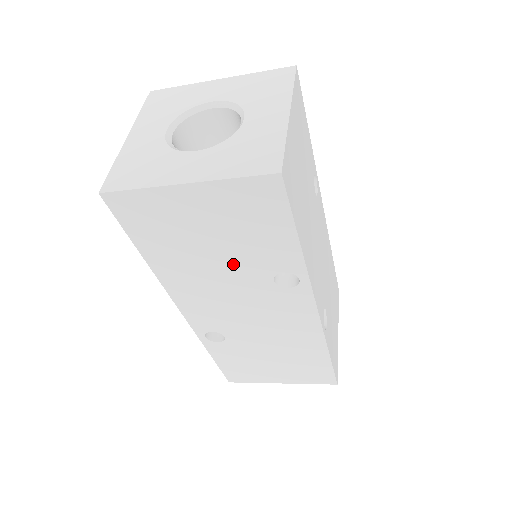
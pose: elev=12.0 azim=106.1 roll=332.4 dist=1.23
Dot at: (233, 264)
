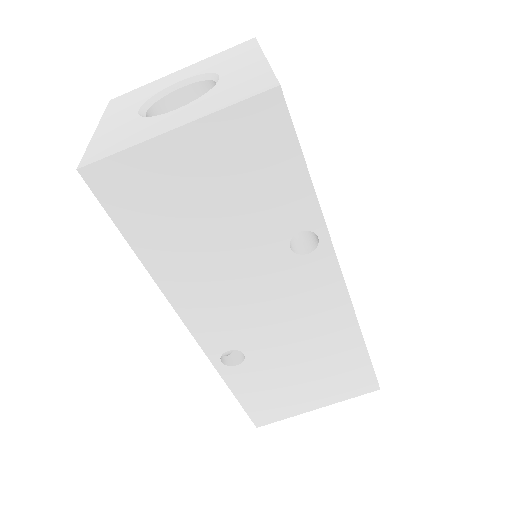
Dot at: (242, 236)
